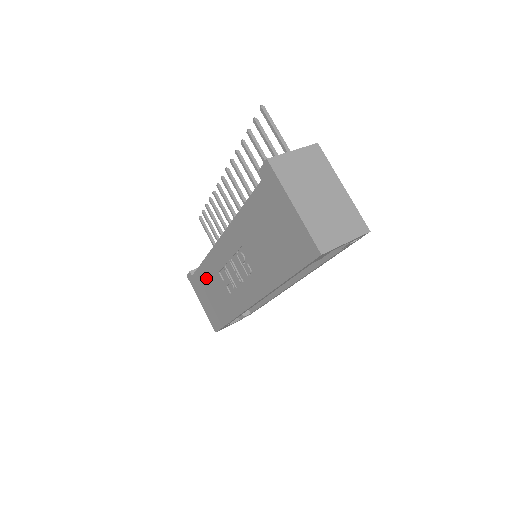
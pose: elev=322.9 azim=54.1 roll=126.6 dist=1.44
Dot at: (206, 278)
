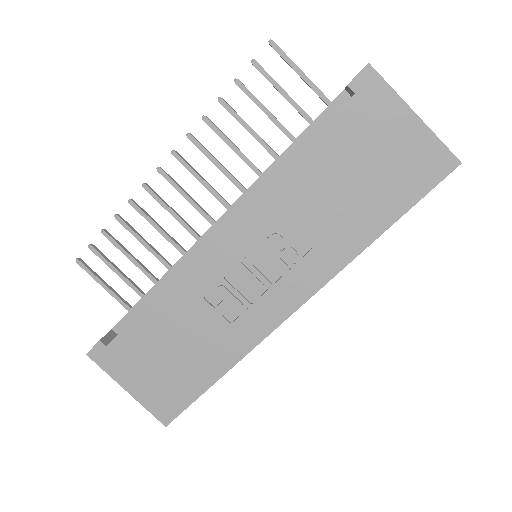
Dot at: (158, 327)
